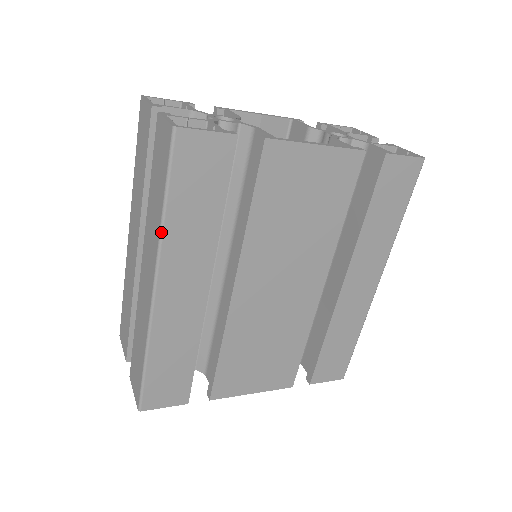
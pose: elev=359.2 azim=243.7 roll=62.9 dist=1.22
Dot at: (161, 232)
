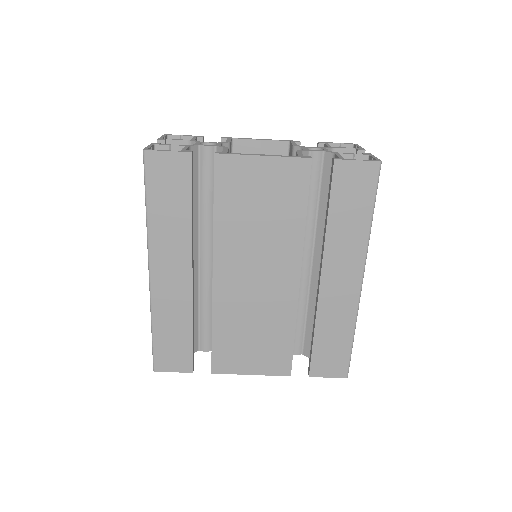
Dot at: (147, 227)
